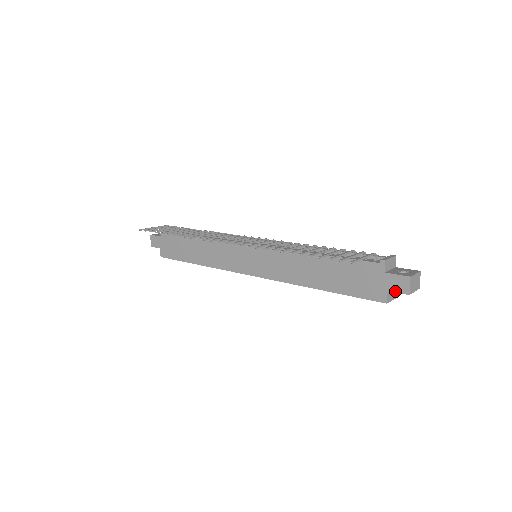
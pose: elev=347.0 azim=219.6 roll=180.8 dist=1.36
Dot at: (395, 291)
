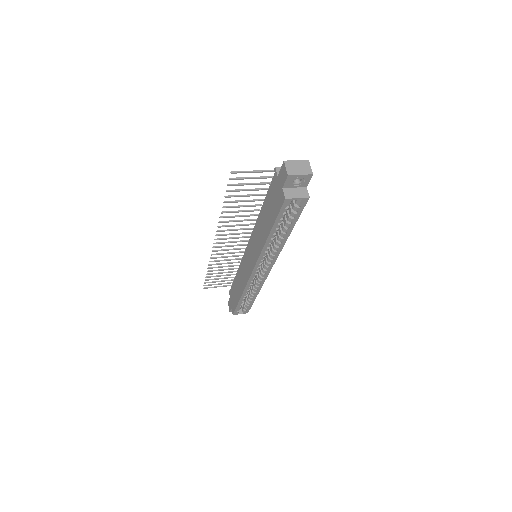
Dot at: (284, 183)
